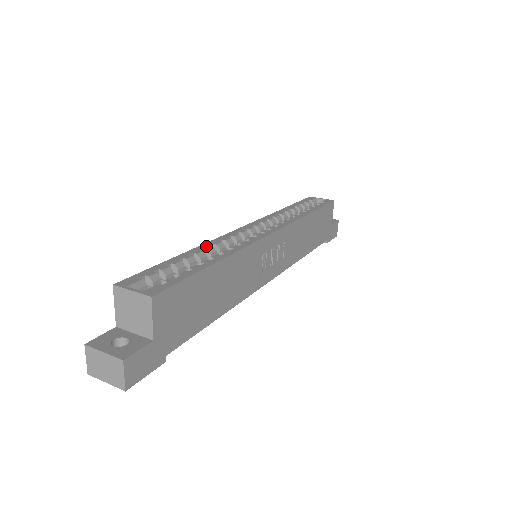
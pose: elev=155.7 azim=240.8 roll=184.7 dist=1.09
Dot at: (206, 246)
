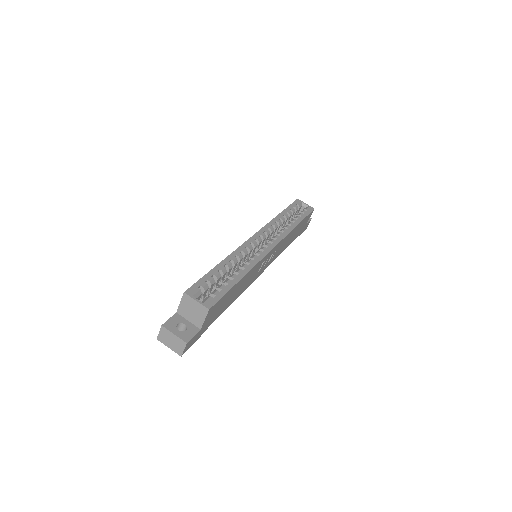
Dot at: (232, 257)
